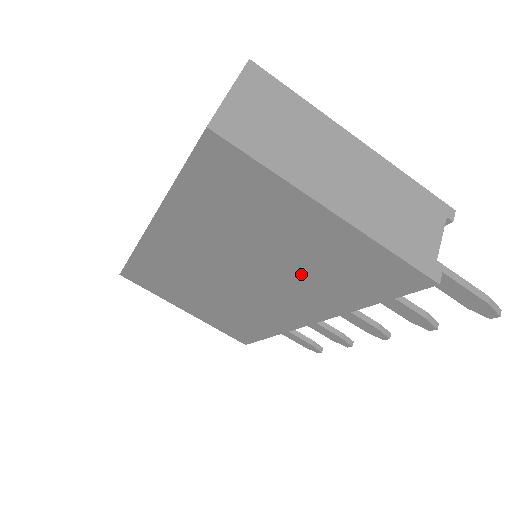
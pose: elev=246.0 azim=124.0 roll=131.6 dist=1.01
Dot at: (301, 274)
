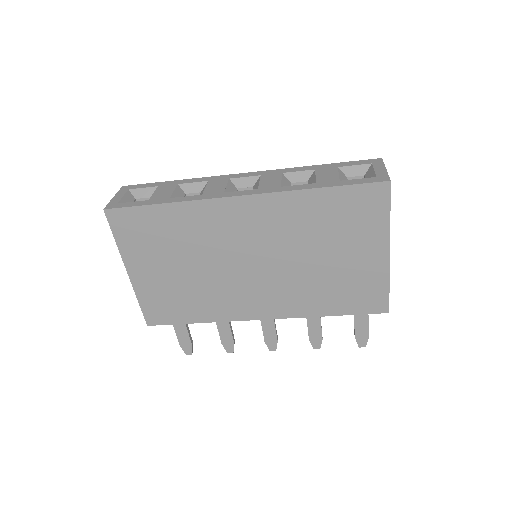
Dot at: (316, 280)
